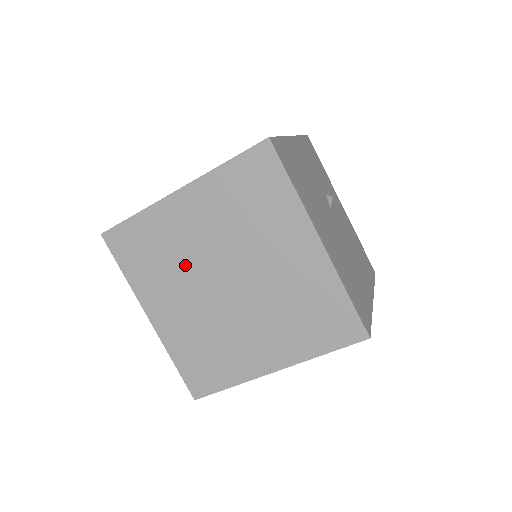
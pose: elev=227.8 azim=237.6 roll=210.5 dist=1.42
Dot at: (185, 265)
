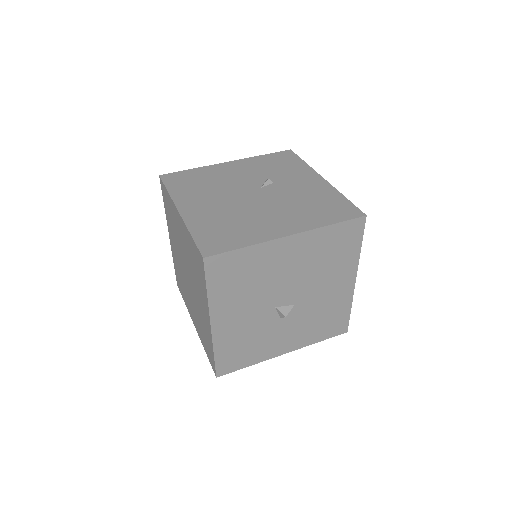
Dot at: (183, 277)
